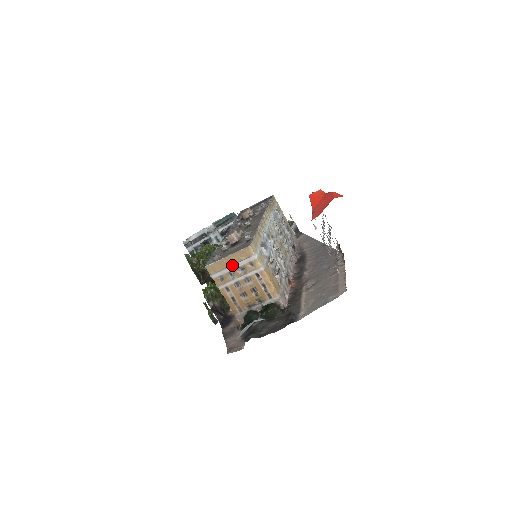
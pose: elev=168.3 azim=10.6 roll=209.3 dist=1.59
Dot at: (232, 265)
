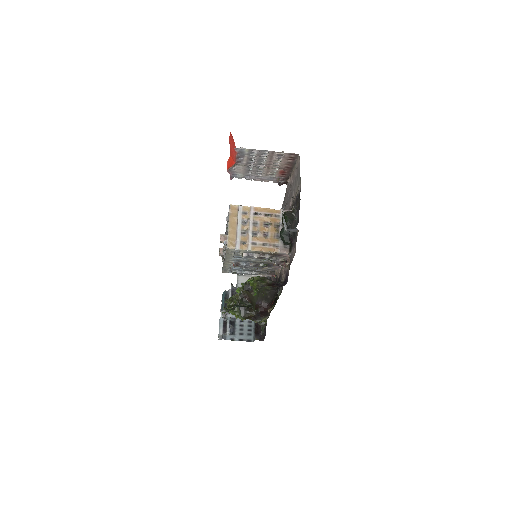
Dot at: (237, 227)
